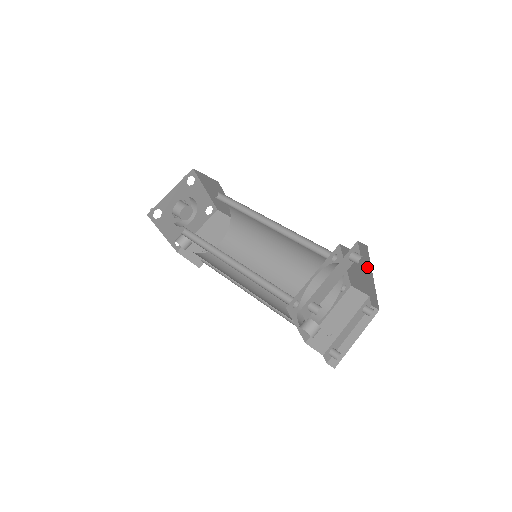
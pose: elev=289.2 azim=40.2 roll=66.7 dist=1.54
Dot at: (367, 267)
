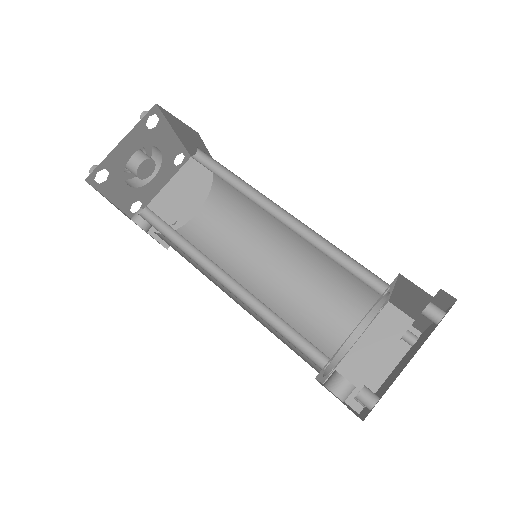
Dot at: occluded
